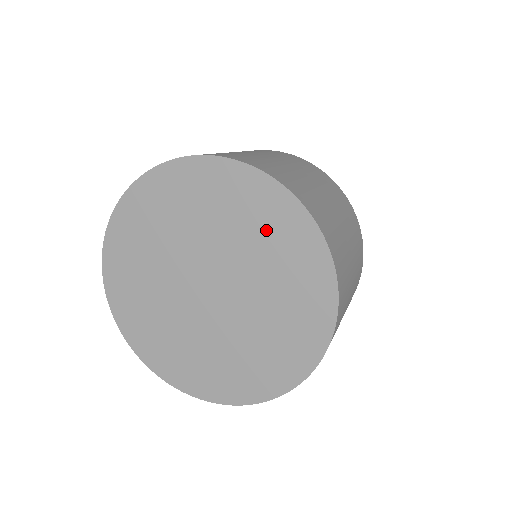
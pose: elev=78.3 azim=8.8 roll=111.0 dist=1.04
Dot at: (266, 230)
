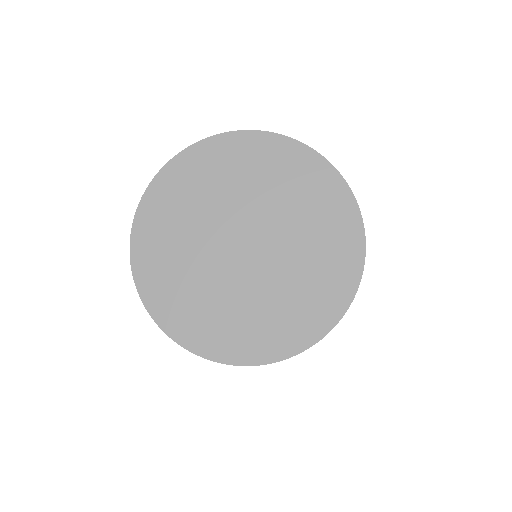
Dot at: (304, 191)
